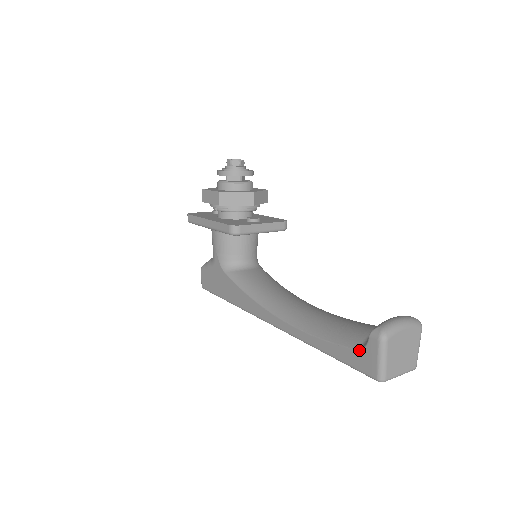
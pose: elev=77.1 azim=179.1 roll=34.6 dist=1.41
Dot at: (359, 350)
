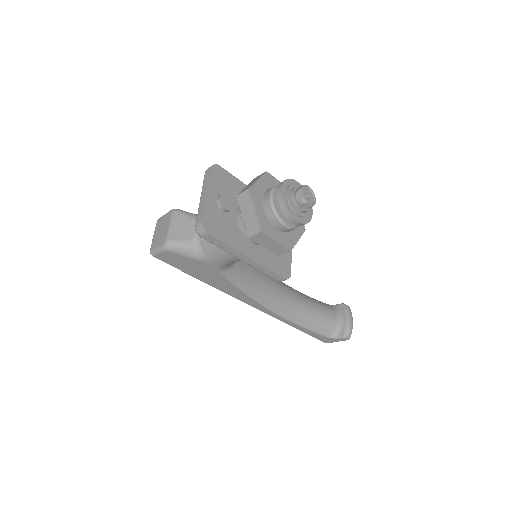
Dot at: (328, 338)
